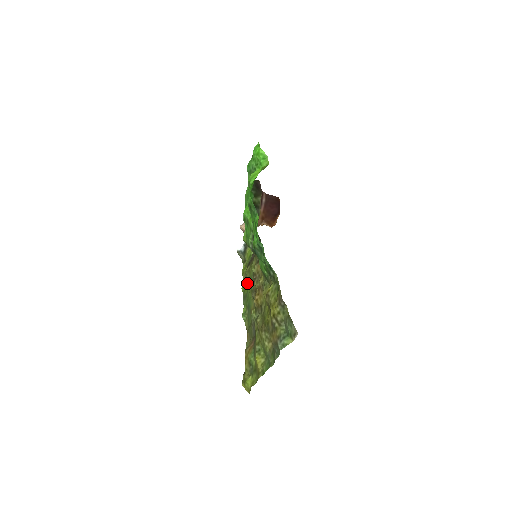
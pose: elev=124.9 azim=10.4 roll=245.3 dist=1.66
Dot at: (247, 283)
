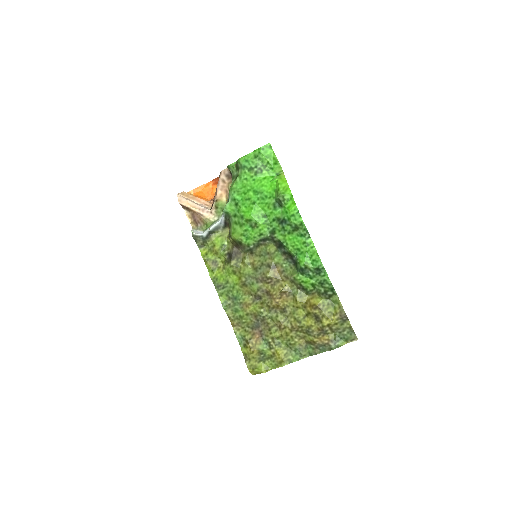
Dot at: (223, 273)
